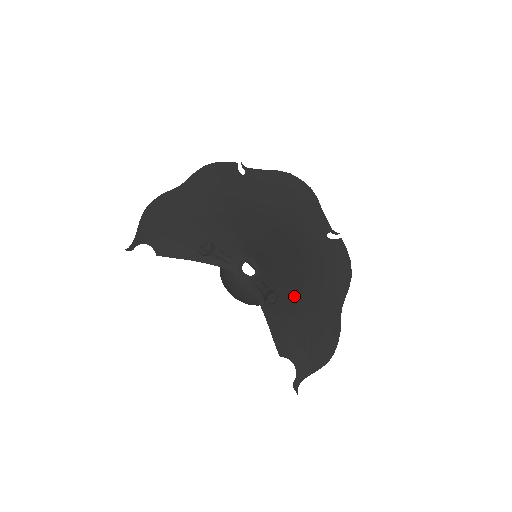
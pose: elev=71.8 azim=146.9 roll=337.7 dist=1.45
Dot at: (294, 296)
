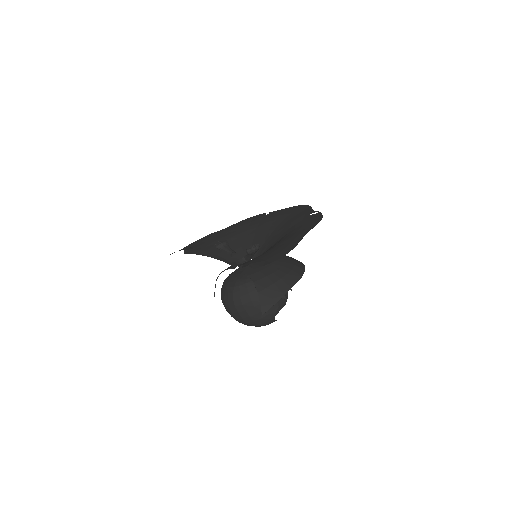
Dot at: (272, 247)
